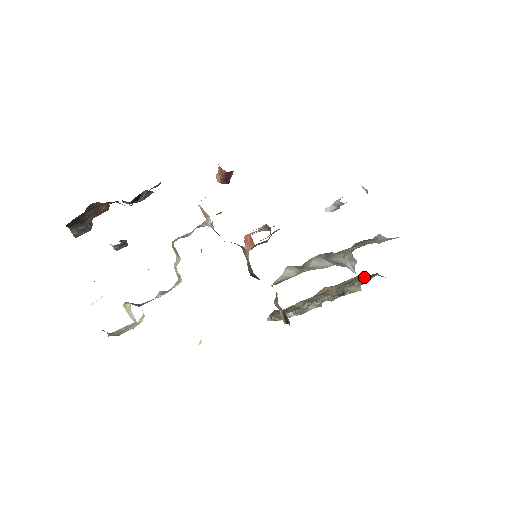
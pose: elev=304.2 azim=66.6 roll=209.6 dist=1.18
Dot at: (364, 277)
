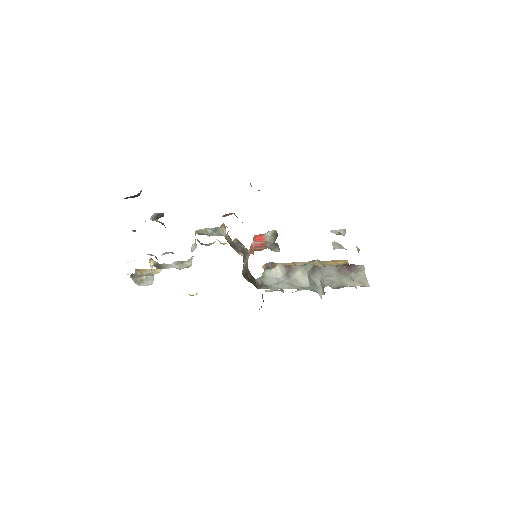
Dot at: occluded
